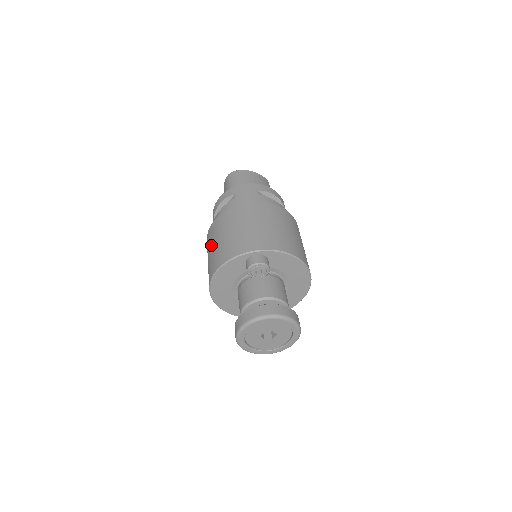
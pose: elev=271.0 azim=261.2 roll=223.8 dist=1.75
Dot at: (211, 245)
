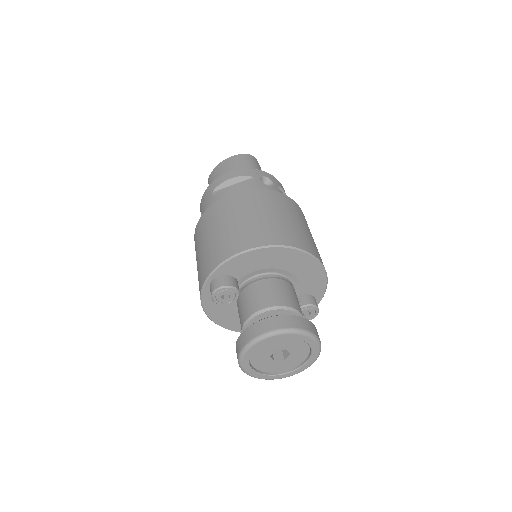
Dot at: occluded
